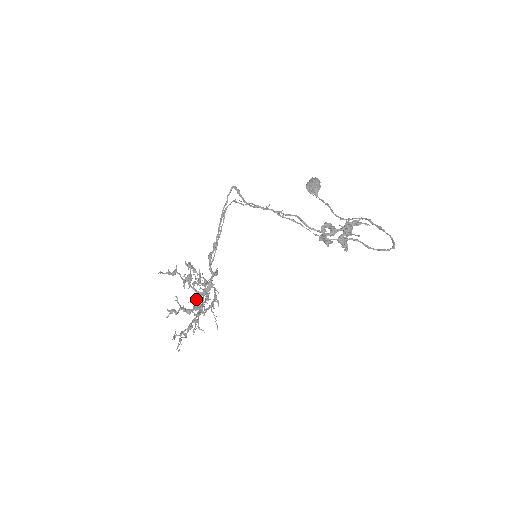
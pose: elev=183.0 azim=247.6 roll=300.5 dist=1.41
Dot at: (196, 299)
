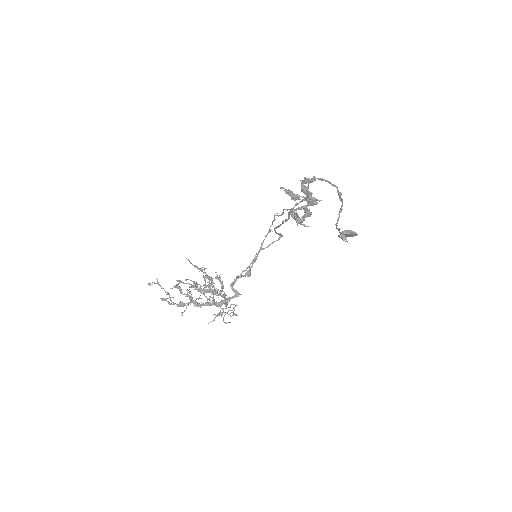
Dot at: (203, 293)
